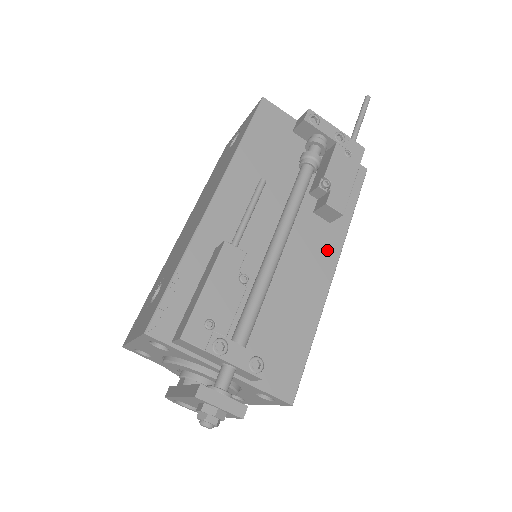
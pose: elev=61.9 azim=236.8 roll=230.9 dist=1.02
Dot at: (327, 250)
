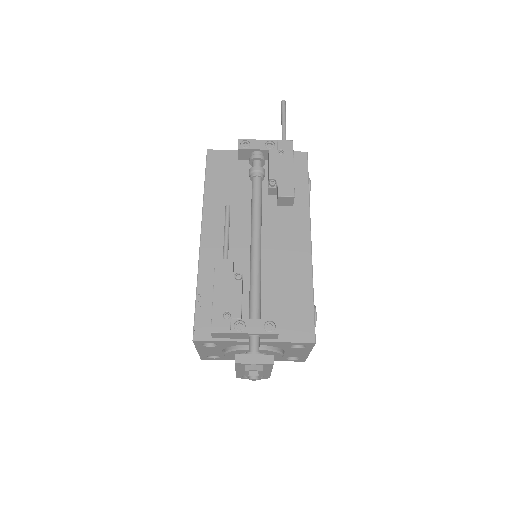
Dot at: (298, 226)
